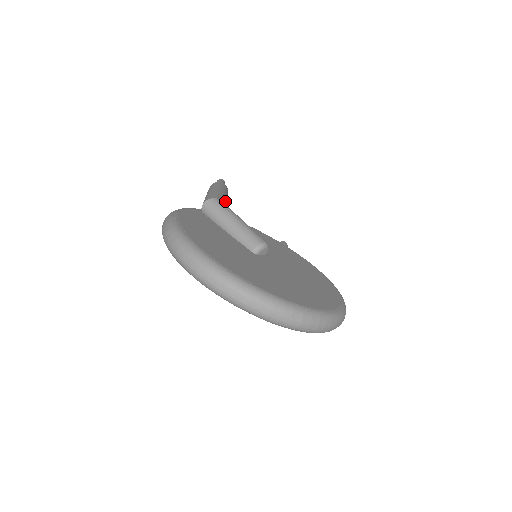
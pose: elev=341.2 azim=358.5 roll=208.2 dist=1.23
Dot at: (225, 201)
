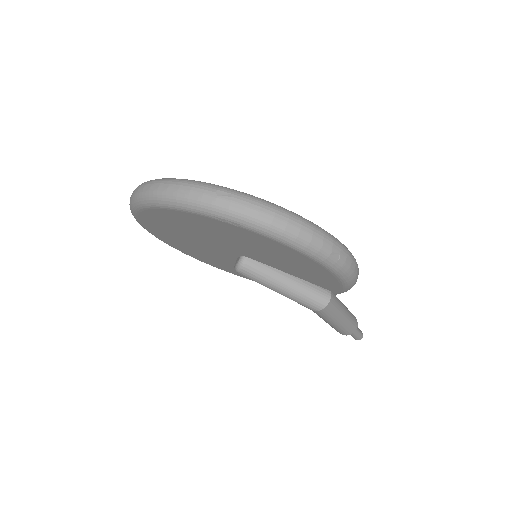
Dot at: occluded
